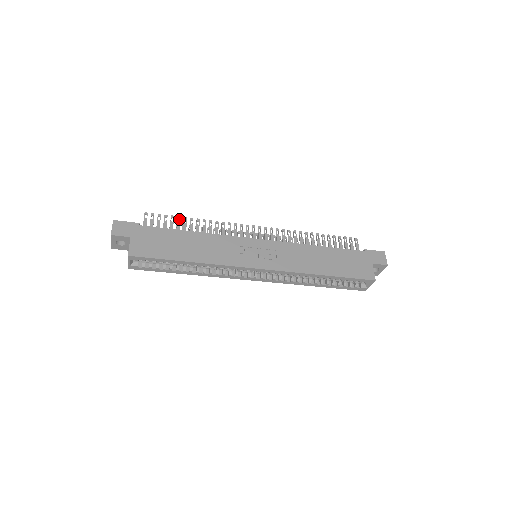
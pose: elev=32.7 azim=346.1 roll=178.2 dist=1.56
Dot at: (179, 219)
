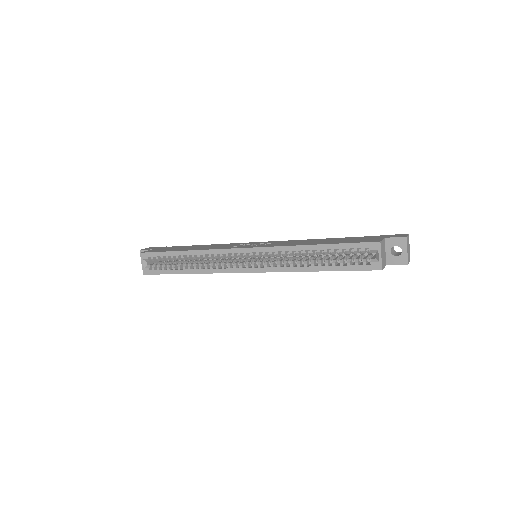
Dot at: occluded
